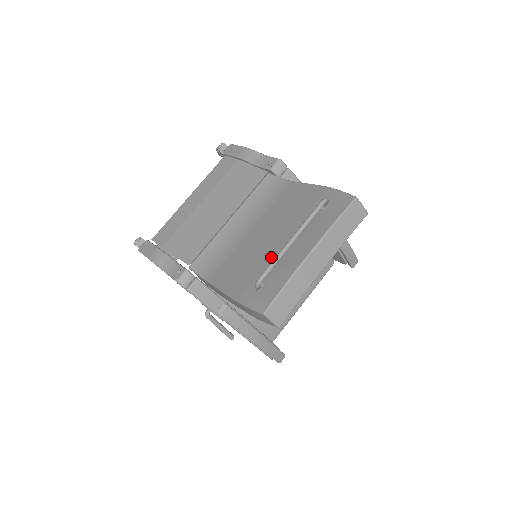
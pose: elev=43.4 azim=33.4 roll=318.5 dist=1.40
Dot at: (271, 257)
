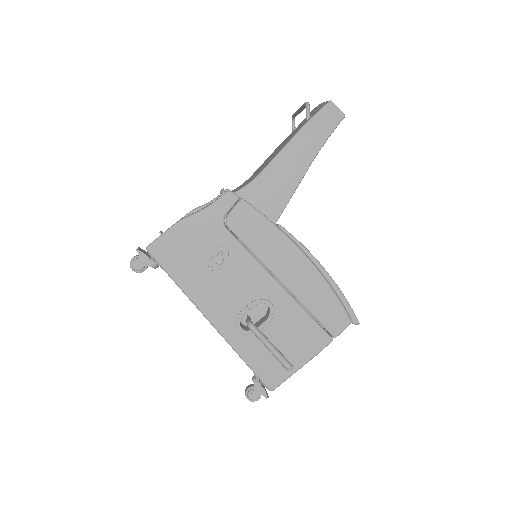
Dot at: (293, 133)
